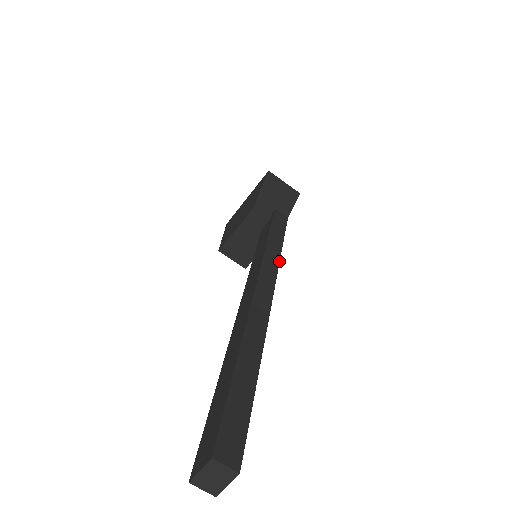
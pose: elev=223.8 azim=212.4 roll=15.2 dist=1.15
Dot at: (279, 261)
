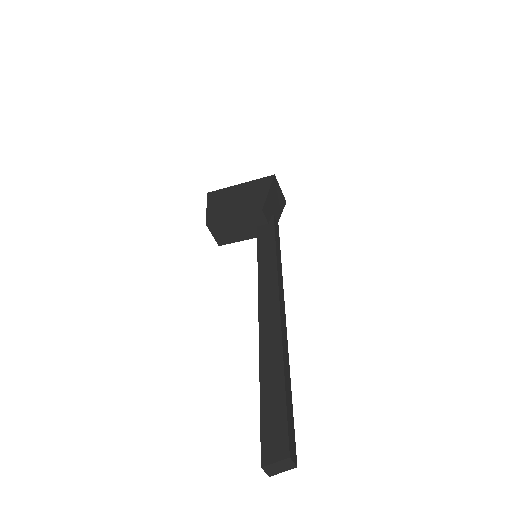
Dot at: occluded
